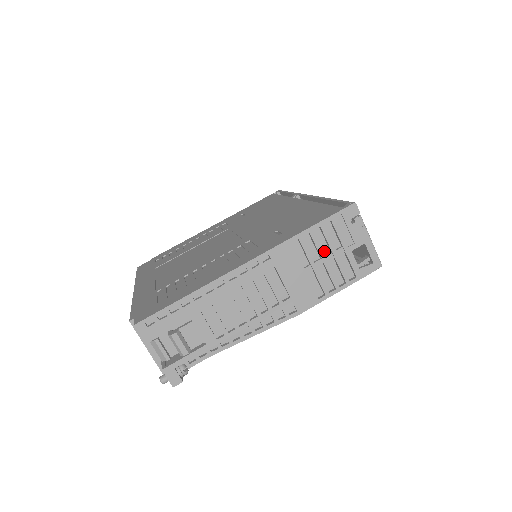
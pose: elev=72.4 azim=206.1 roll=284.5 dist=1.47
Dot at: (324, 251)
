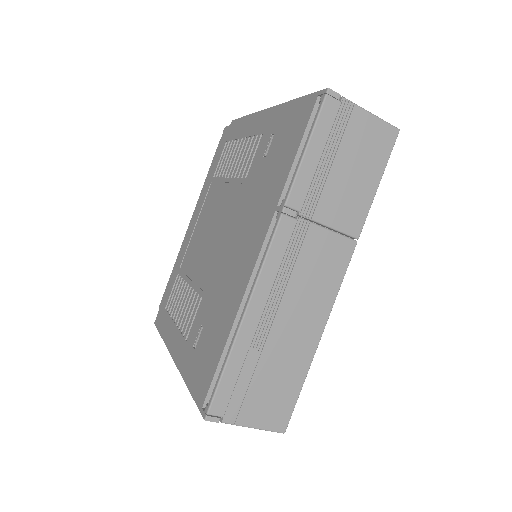
Dot at: occluded
